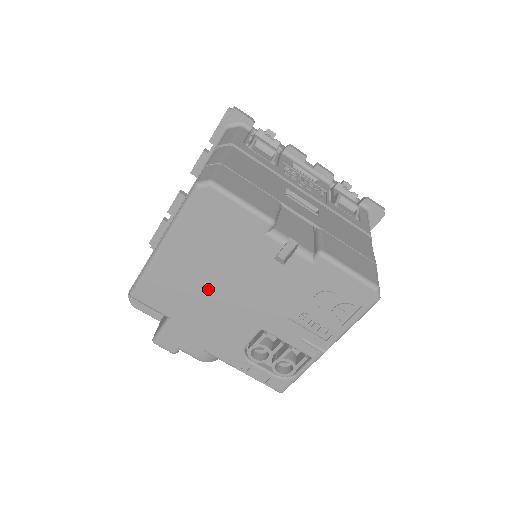
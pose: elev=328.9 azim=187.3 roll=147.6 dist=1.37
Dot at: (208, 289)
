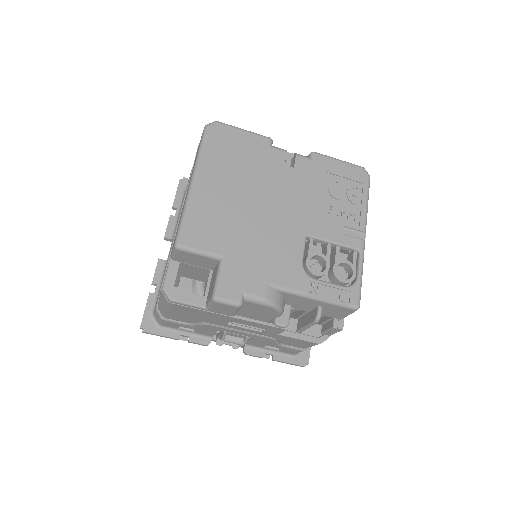
Dot at: (246, 210)
